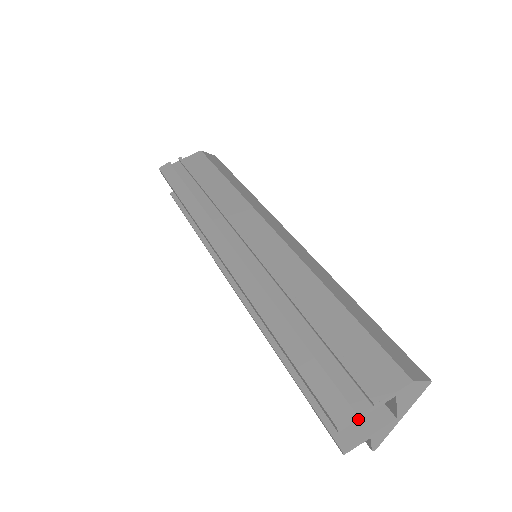
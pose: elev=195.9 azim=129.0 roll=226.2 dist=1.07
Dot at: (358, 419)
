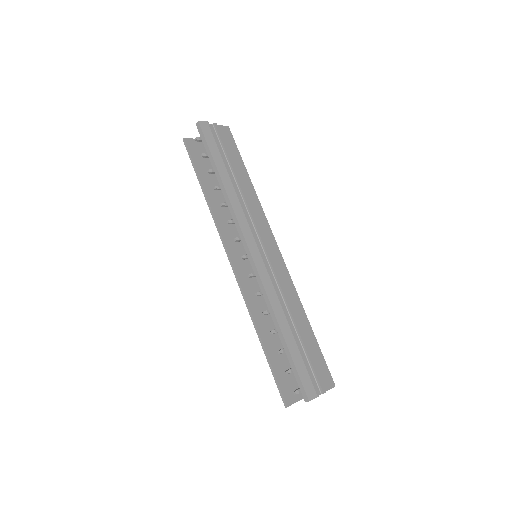
Dot at: occluded
